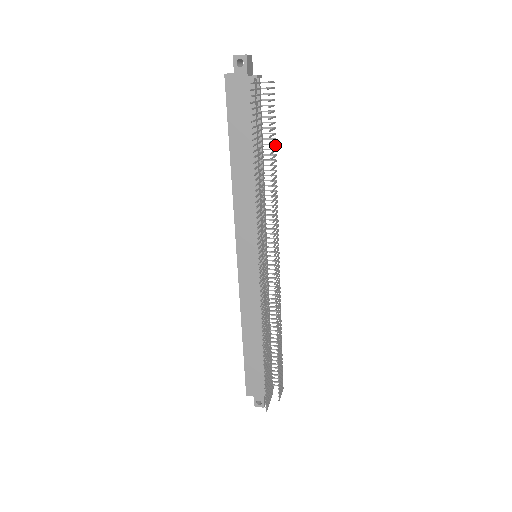
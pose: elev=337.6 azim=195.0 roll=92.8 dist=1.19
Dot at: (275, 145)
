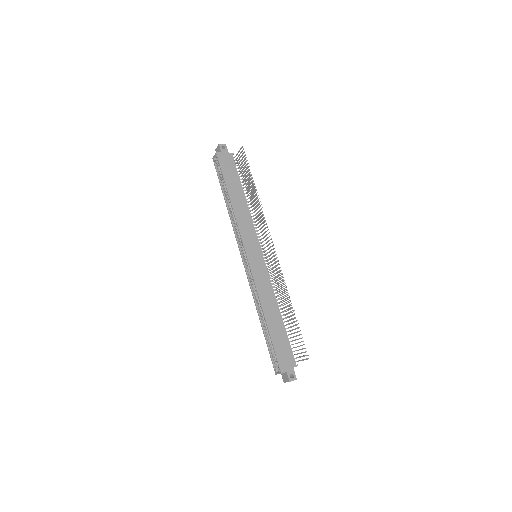
Dot at: occluded
